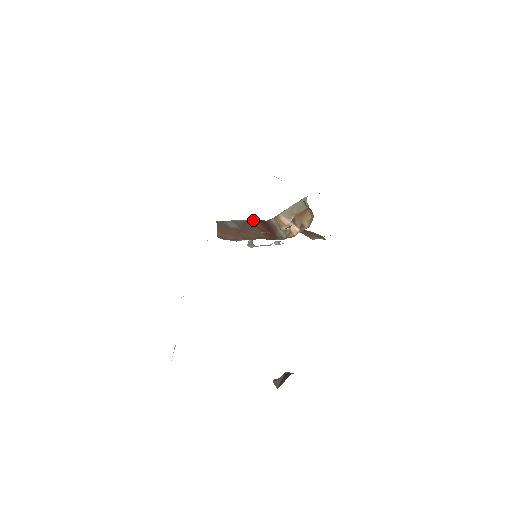
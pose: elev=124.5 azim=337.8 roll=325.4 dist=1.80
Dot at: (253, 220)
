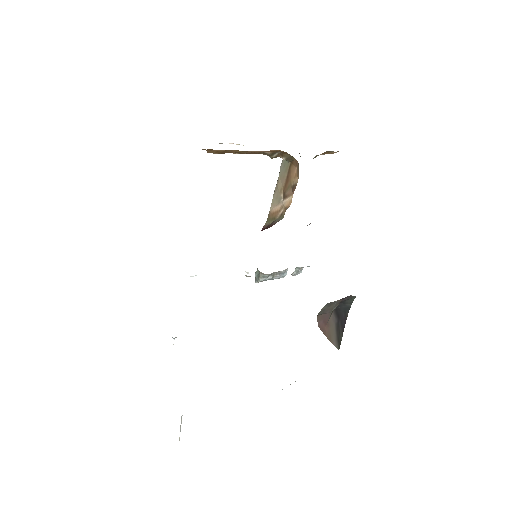
Dot at: occluded
